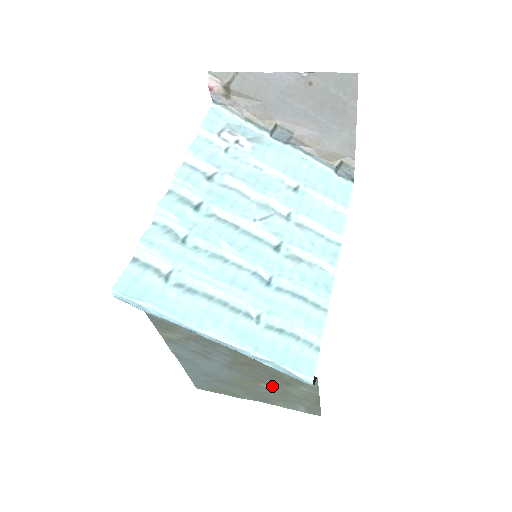
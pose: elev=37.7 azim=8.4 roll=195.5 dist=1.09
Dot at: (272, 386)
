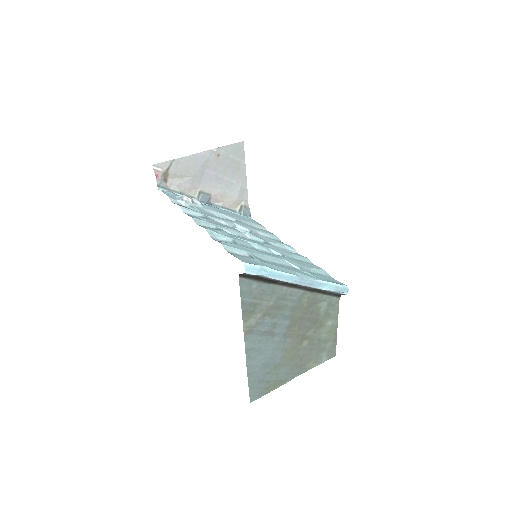
Dot at: (310, 340)
